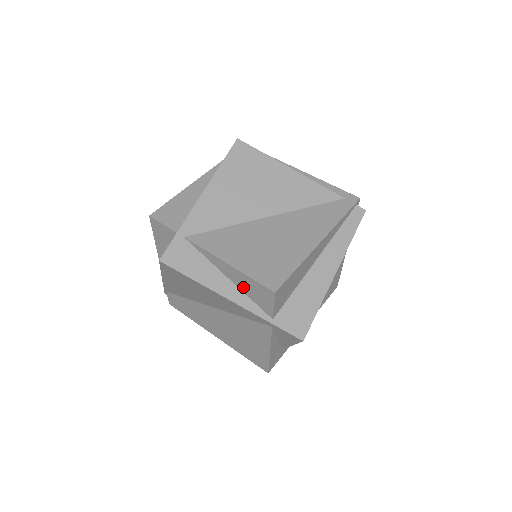
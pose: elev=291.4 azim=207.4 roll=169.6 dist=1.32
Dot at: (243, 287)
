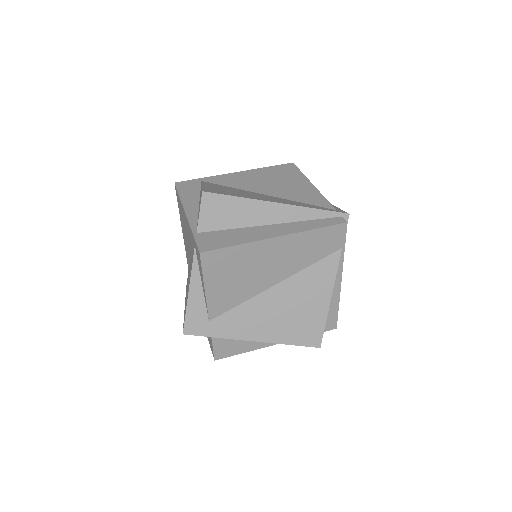
Dot at: occluded
